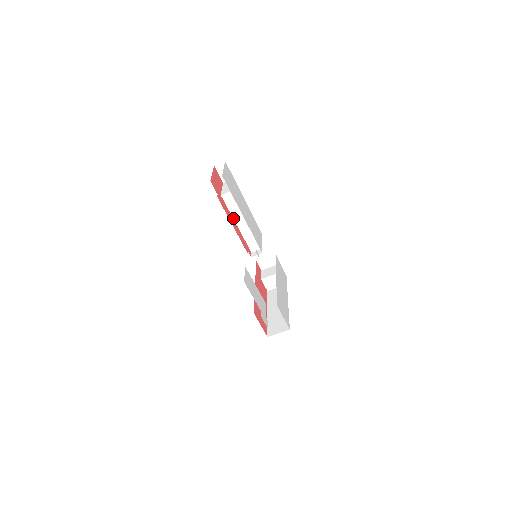
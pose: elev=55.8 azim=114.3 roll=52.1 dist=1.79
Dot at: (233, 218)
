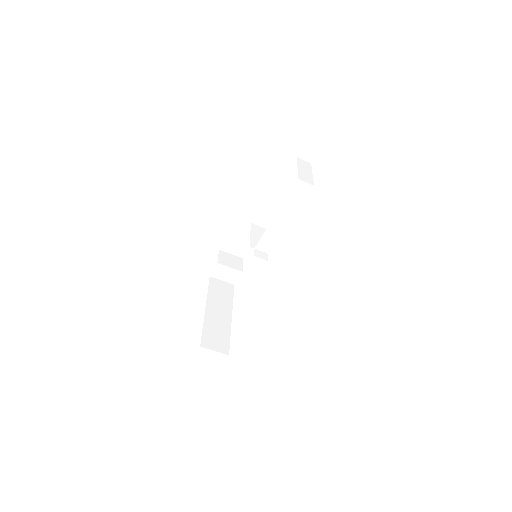
Dot at: (280, 207)
